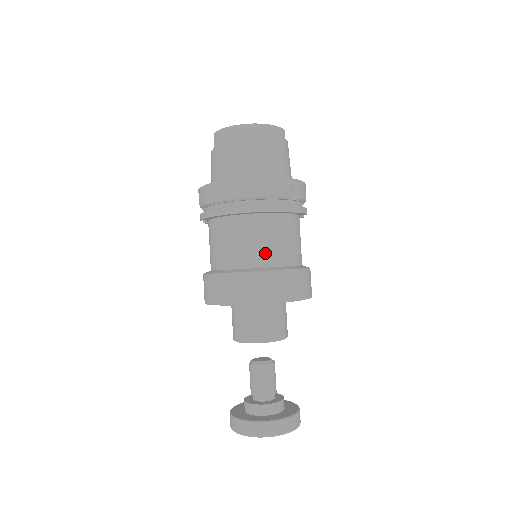
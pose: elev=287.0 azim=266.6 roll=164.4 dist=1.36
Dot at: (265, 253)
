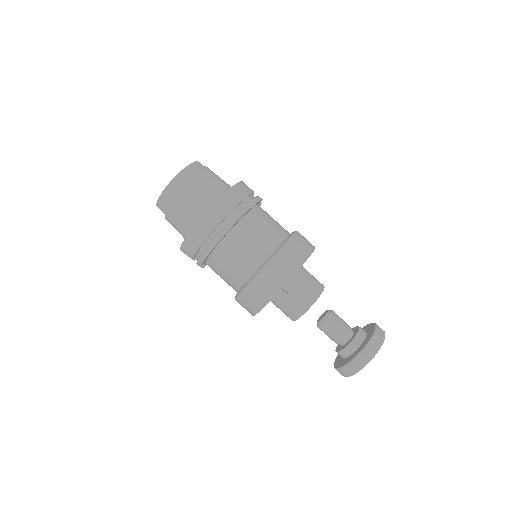
Dot at: (261, 247)
